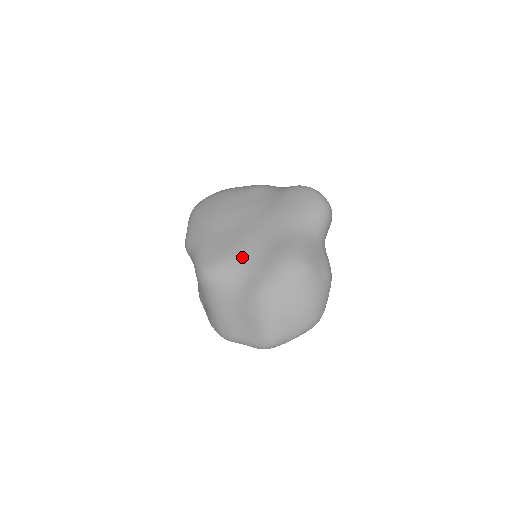
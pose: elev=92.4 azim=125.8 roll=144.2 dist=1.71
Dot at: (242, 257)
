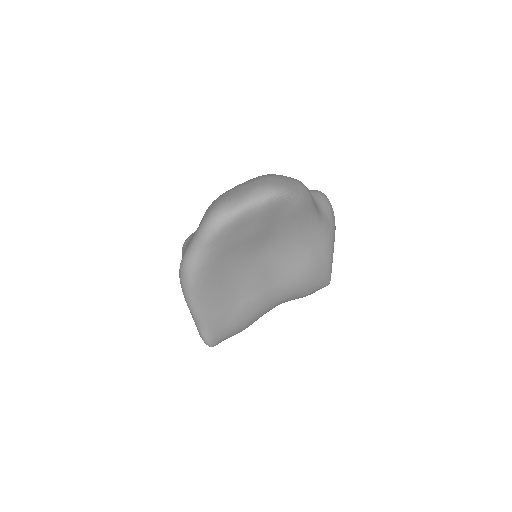
Dot at: occluded
